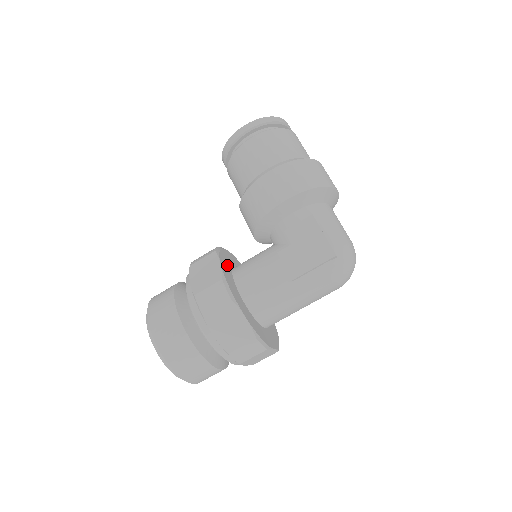
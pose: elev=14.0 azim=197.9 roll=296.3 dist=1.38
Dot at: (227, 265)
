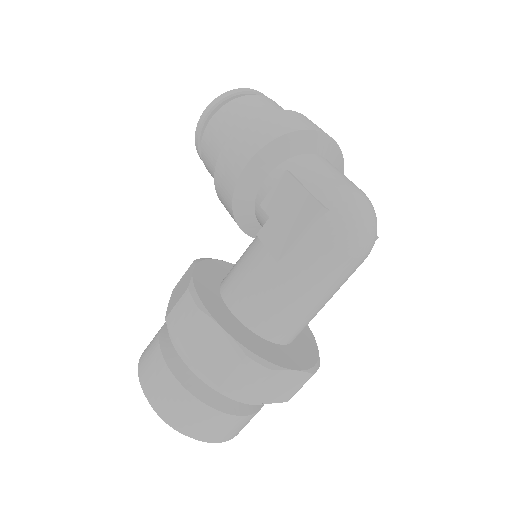
Dot at: (212, 274)
